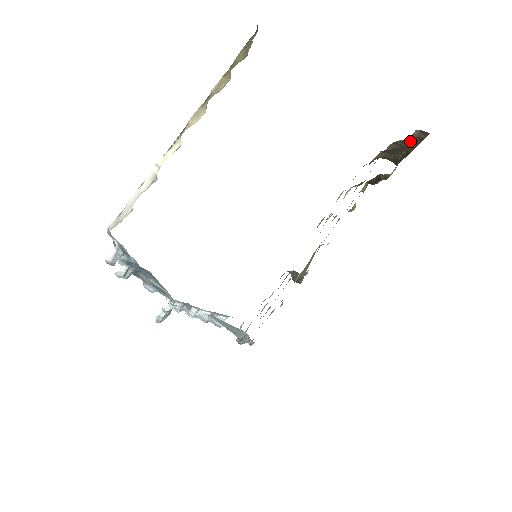
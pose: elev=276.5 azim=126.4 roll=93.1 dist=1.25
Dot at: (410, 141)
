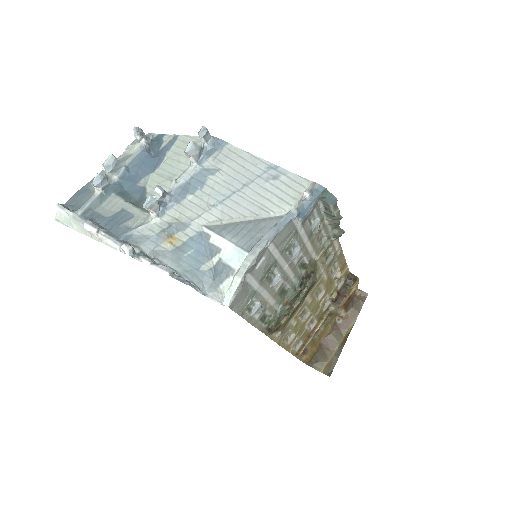
Dot at: (352, 307)
